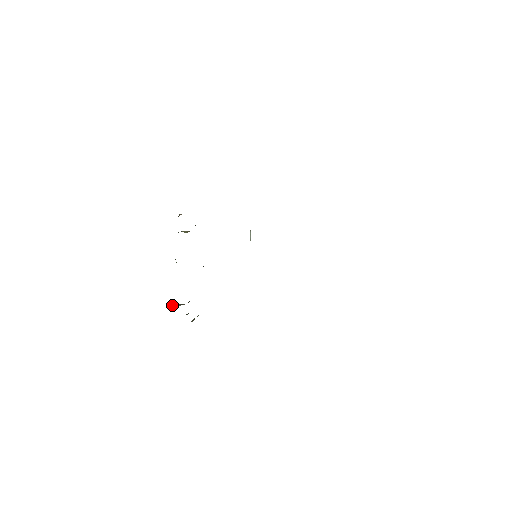
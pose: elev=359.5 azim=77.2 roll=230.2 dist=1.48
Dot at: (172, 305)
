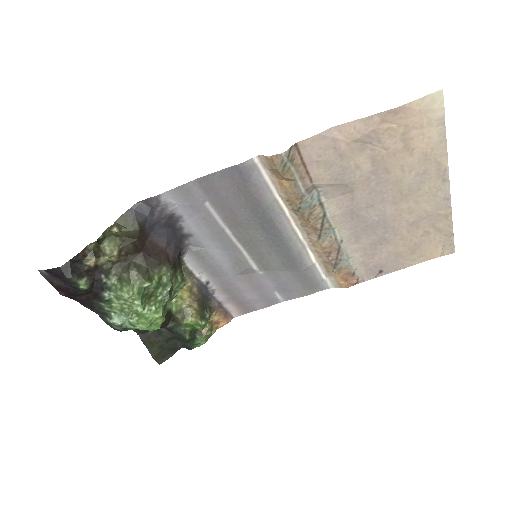
Dot at: (119, 289)
